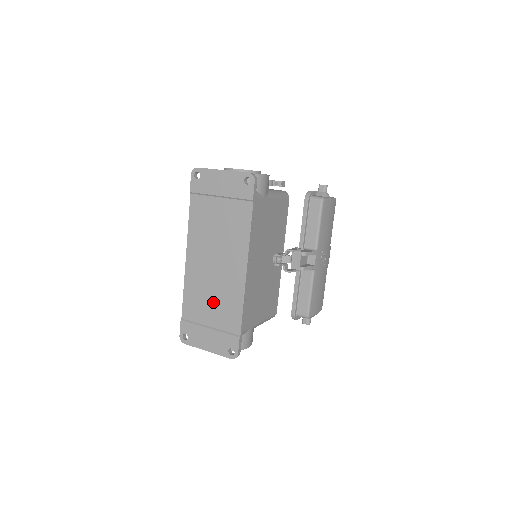
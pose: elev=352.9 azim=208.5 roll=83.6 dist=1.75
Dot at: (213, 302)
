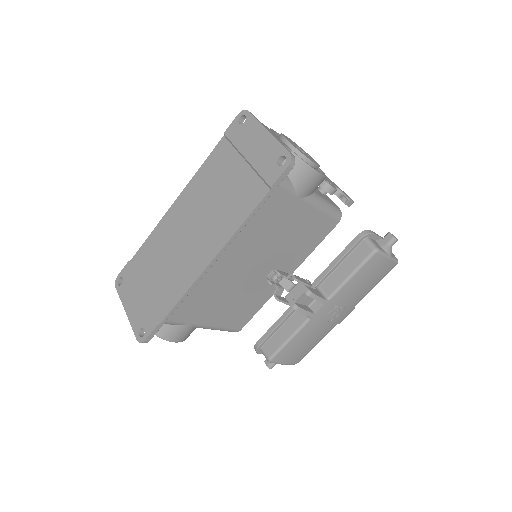
Dot at: (163, 268)
